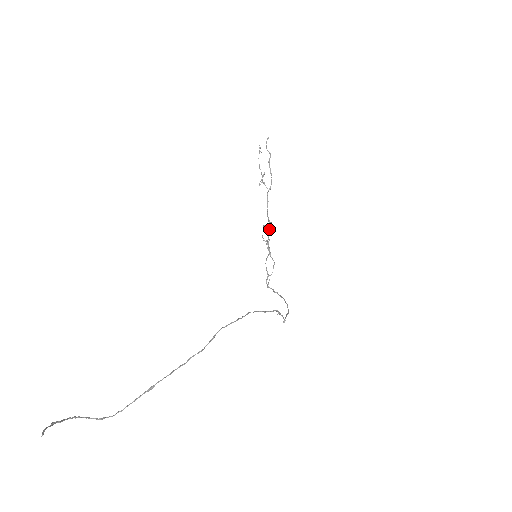
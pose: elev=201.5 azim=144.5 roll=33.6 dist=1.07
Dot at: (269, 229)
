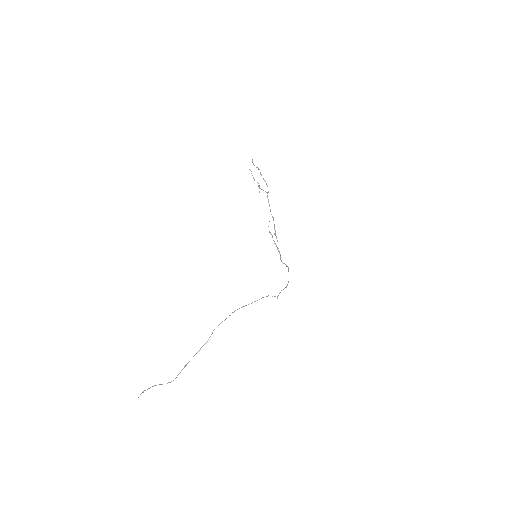
Dot at: occluded
